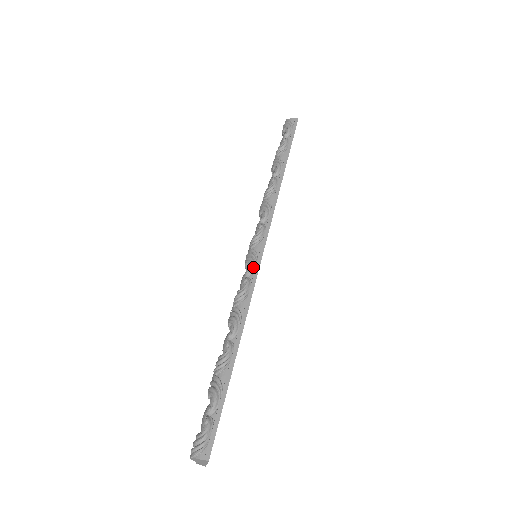
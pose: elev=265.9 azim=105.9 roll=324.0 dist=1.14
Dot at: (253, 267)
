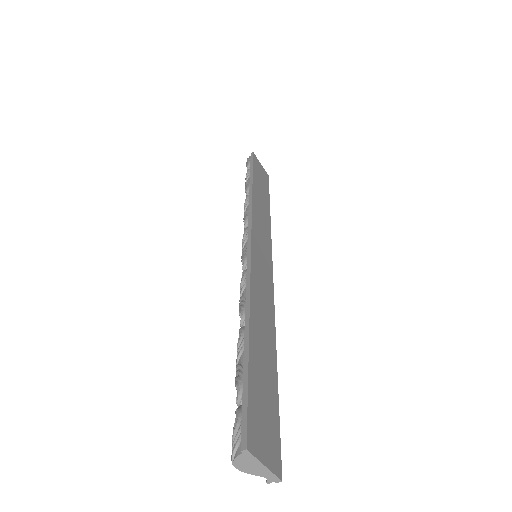
Dot at: (245, 259)
